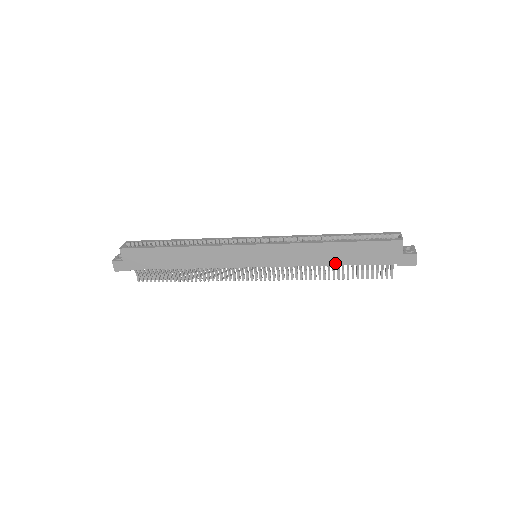
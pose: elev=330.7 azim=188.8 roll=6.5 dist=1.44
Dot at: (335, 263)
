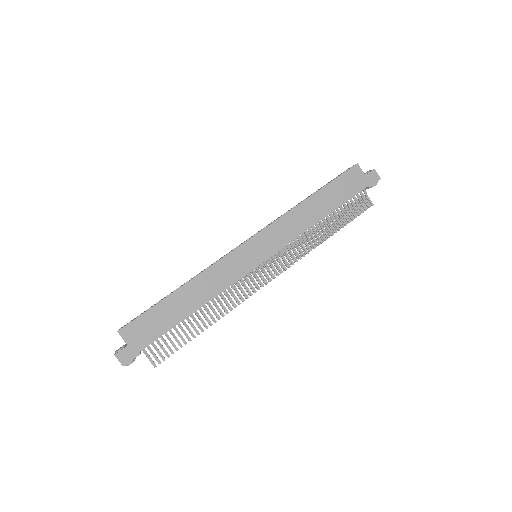
Dot at: (324, 215)
